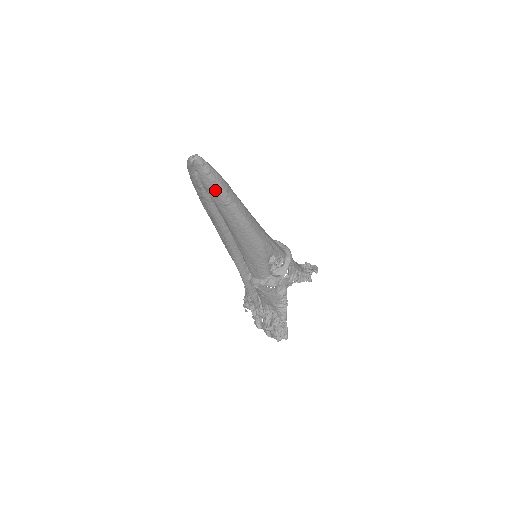
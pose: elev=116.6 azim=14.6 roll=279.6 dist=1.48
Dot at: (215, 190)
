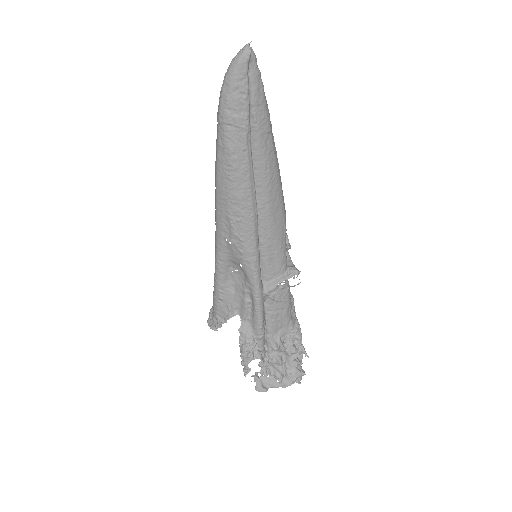
Dot at: (264, 104)
